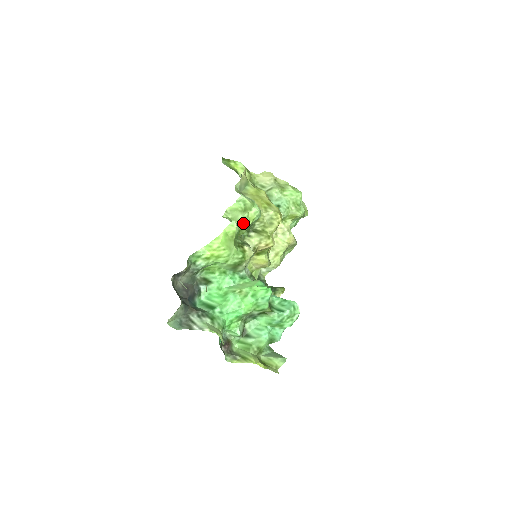
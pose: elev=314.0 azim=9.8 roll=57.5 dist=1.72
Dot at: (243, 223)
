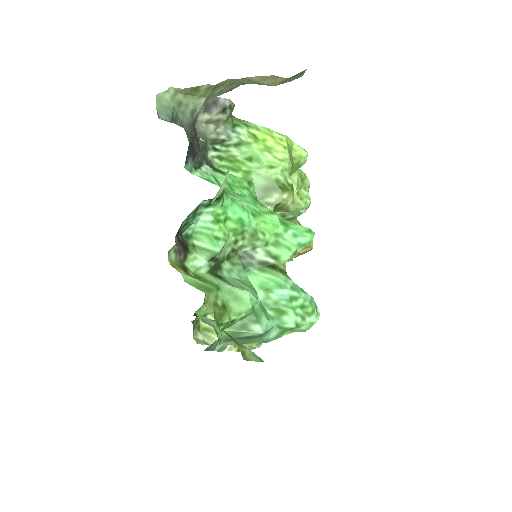
Dot at: (293, 185)
